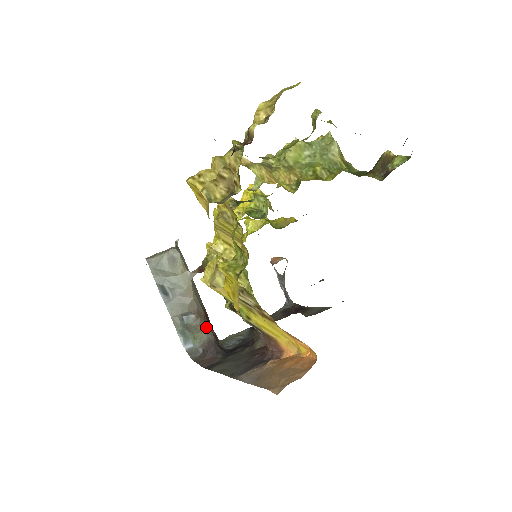
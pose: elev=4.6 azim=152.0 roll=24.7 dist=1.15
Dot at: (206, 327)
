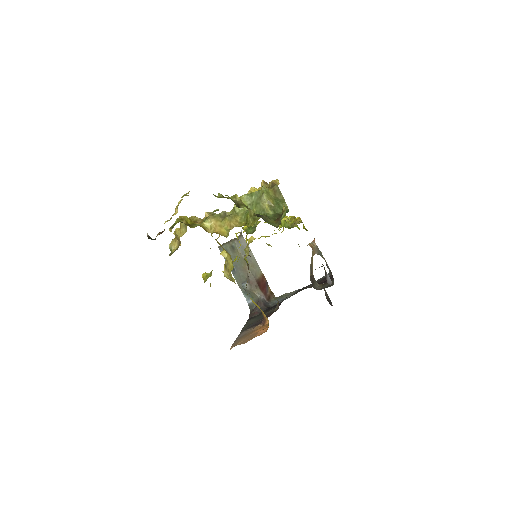
Dot at: (257, 291)
